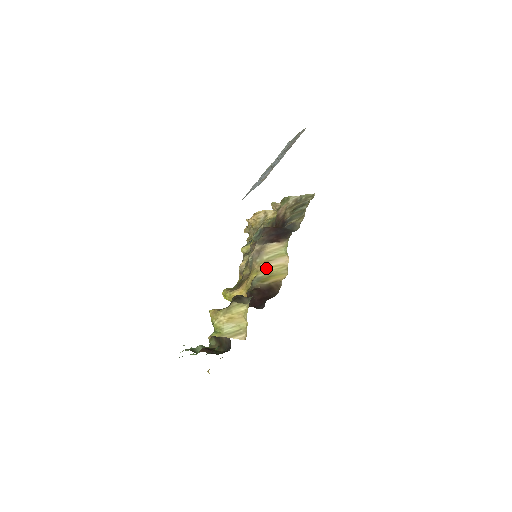
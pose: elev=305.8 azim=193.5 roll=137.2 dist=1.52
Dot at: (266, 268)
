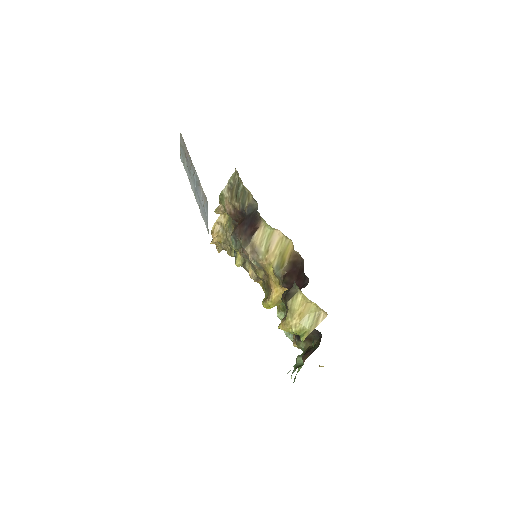
Dot at: (272, 255)
